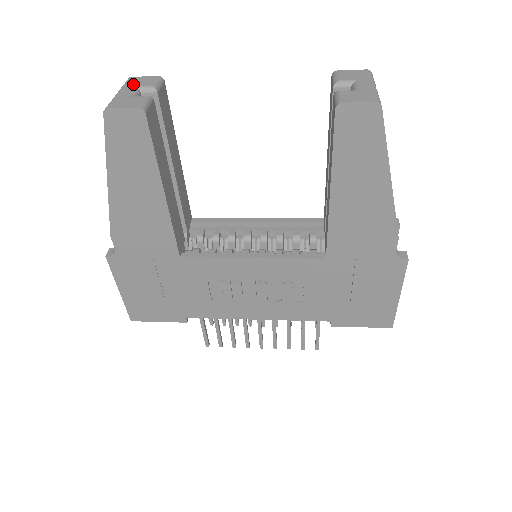
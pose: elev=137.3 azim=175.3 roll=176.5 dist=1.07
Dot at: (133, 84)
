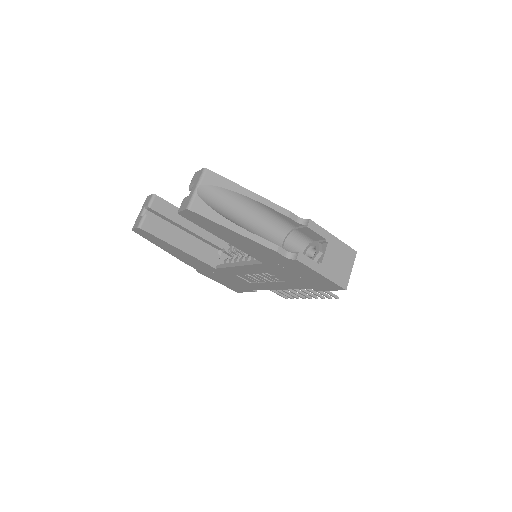
Dot at: (144, 205)
